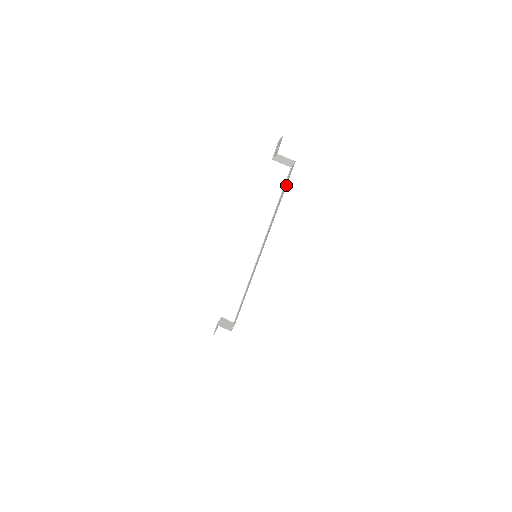
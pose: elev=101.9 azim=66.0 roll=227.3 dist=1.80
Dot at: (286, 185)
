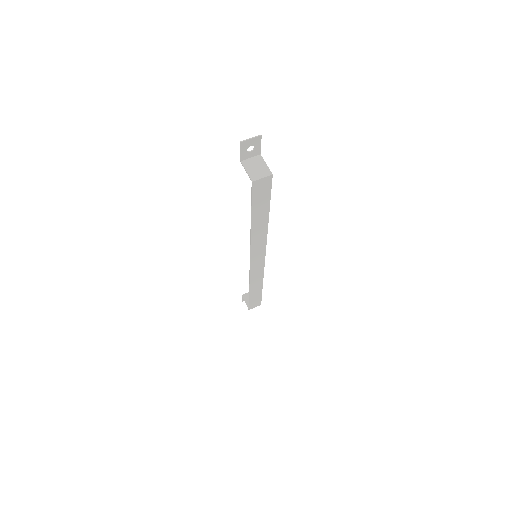
Dot at: (269, 197)
